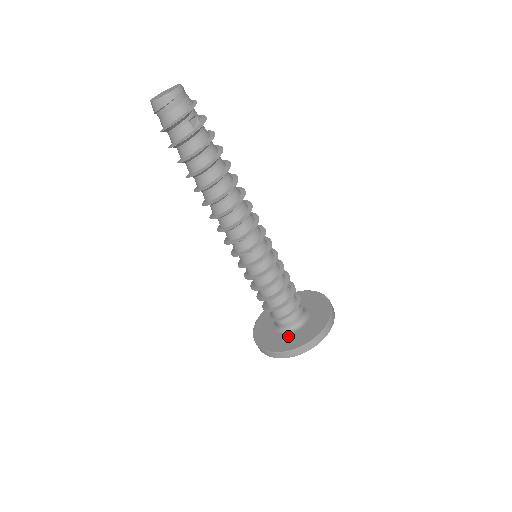
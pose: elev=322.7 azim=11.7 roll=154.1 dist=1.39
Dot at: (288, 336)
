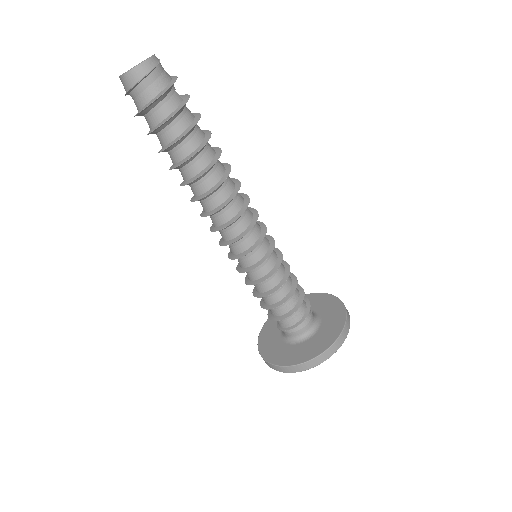
Dot at: (317, 336)
